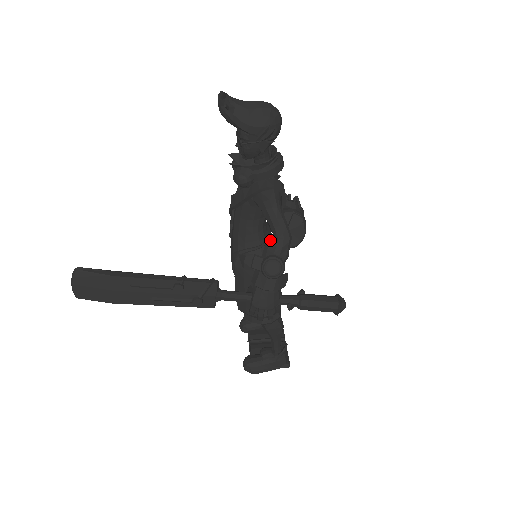
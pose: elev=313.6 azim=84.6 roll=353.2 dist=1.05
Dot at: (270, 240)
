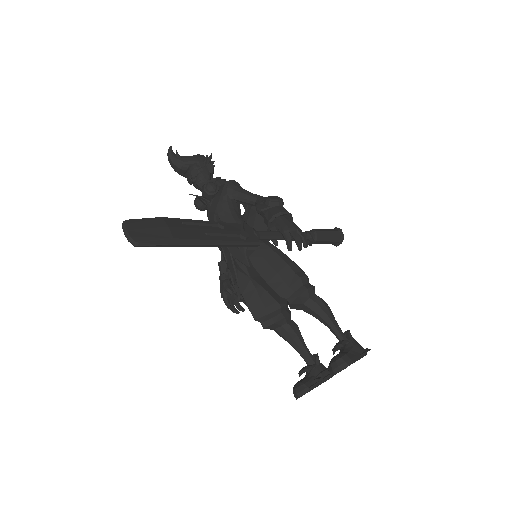
Dot at: (257, 202)
